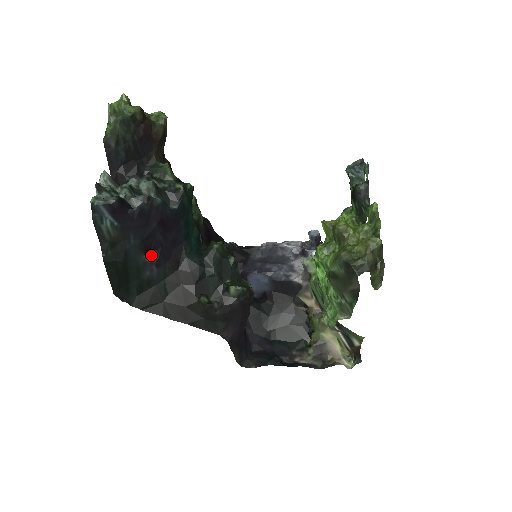
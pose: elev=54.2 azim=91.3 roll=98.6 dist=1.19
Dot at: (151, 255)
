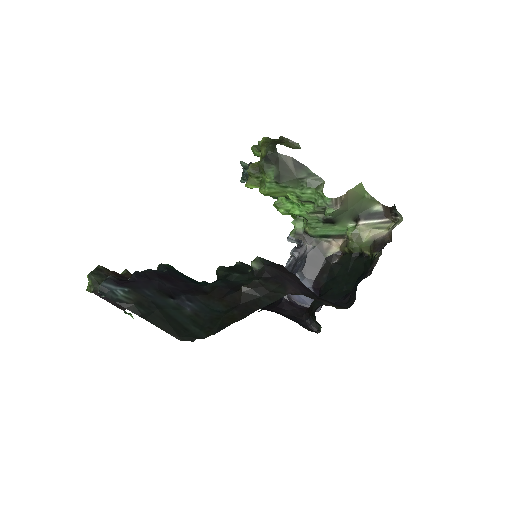
Dot at: (176, 297)
